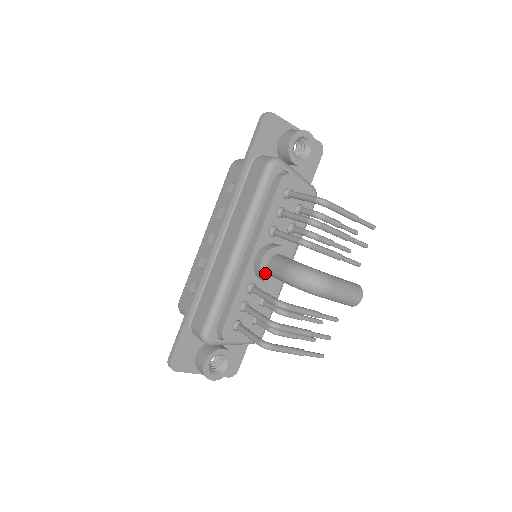
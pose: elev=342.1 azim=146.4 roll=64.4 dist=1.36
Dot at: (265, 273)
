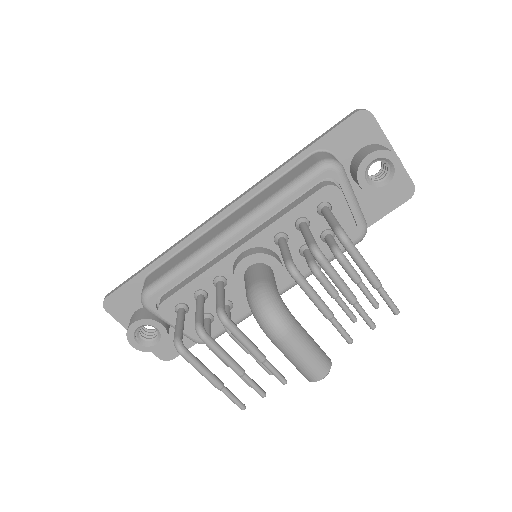
Dot at: (240, 275)
